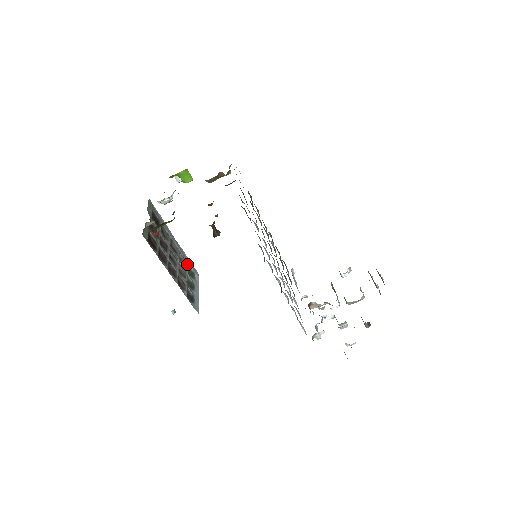
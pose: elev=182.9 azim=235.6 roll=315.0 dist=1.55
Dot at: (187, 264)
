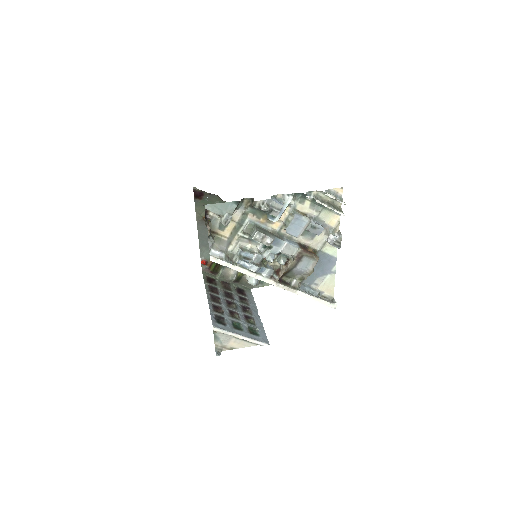
Dot at: (254, 326)
